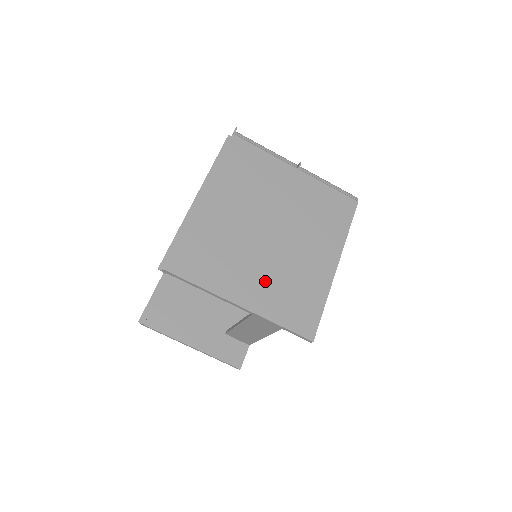
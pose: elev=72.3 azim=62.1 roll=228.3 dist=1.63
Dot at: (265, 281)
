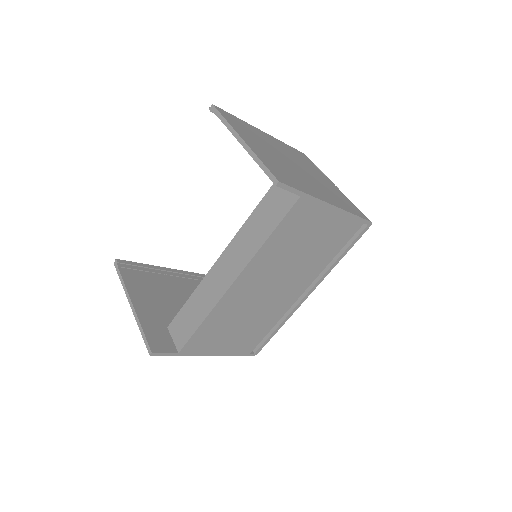
Dot at: (270, 156)
